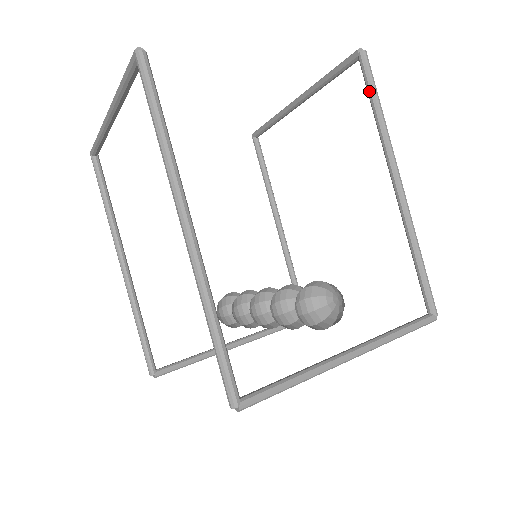
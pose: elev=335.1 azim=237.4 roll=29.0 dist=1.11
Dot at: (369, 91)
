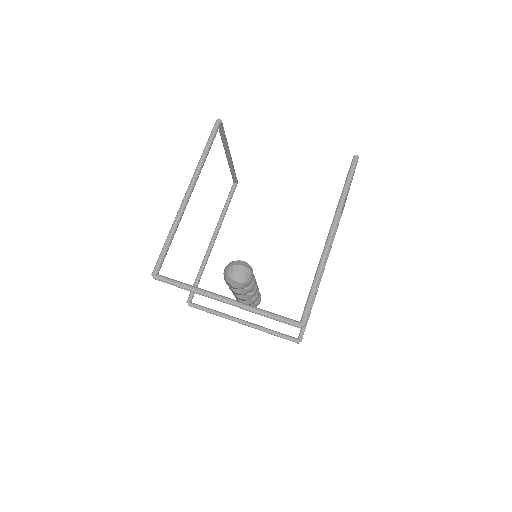
Dot at: (346, 179)
